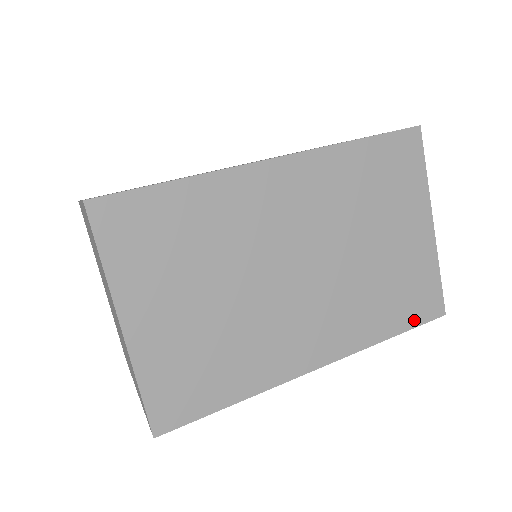
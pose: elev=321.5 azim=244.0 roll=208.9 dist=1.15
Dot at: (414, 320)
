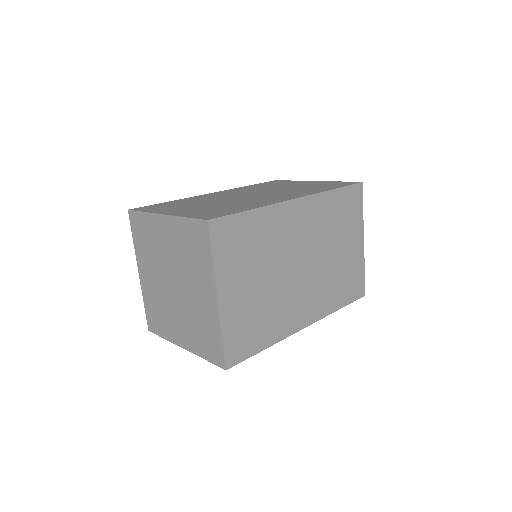
Dot at: (351, 298)
